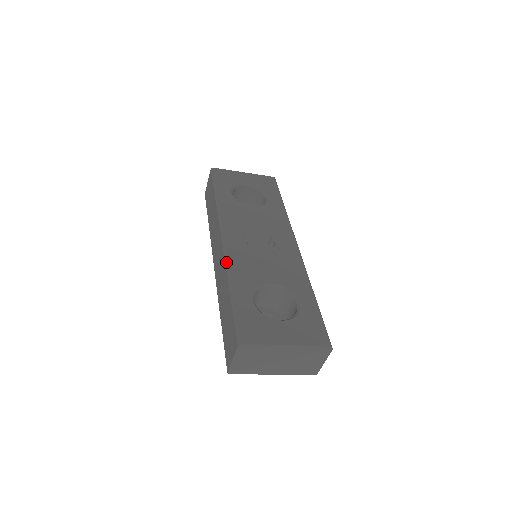
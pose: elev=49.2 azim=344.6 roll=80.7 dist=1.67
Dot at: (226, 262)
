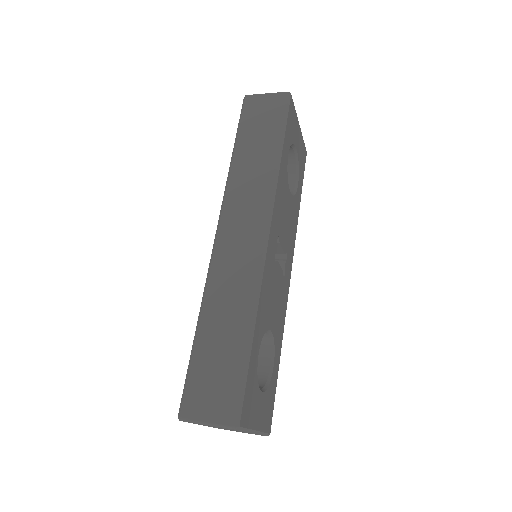
Dot at: (260, 280)
